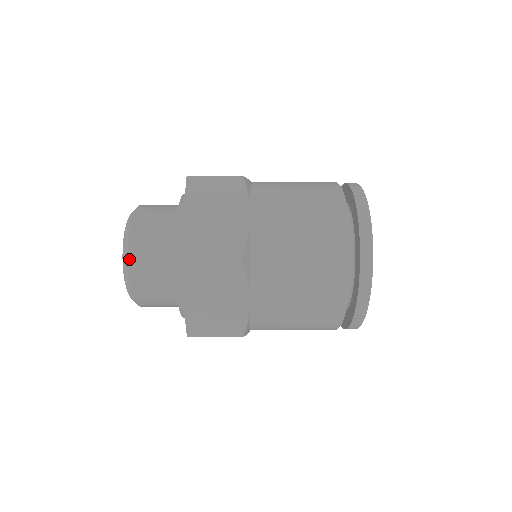
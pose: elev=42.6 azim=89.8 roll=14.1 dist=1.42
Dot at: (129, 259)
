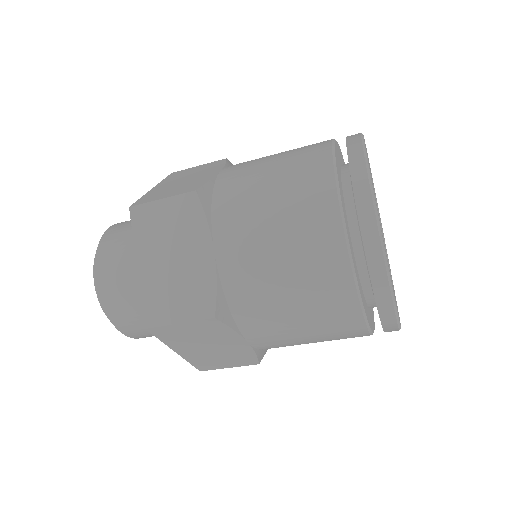
Dot at: (107, 314)
